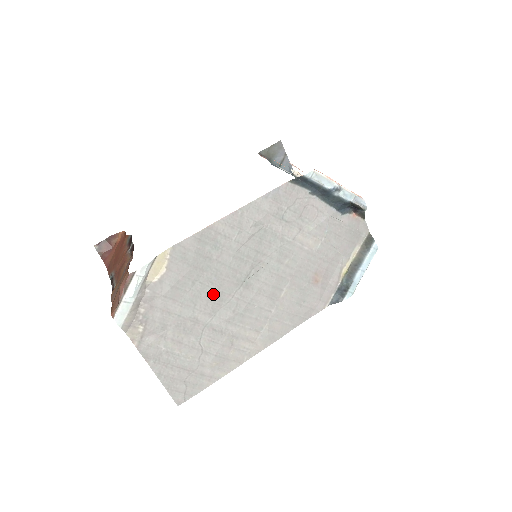
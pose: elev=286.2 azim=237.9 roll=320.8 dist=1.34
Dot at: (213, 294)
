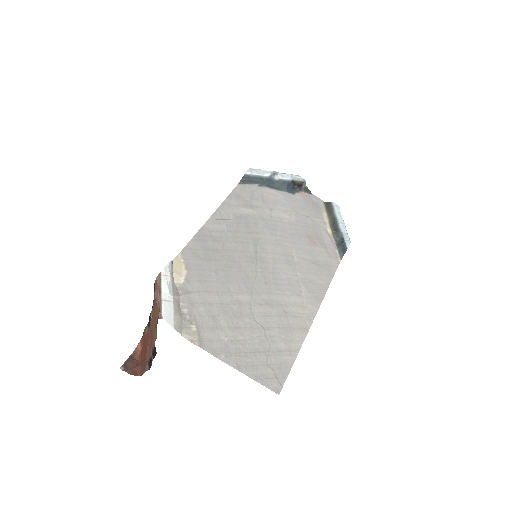
Dot at: (238, 275)
